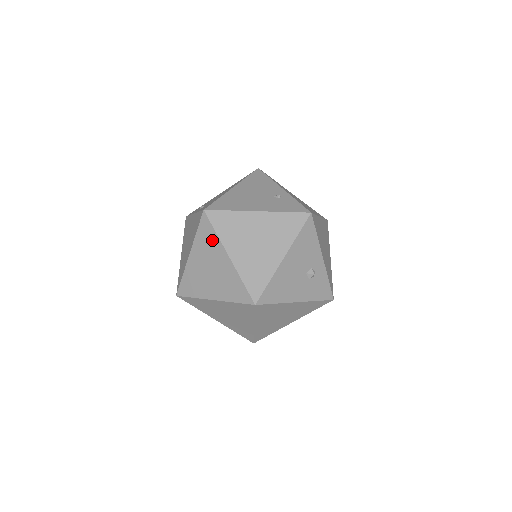
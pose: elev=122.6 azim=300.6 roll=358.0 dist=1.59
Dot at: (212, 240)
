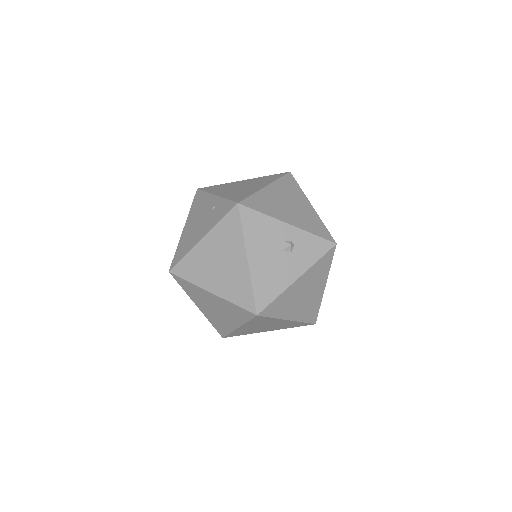
Dot at: (193, 288)
